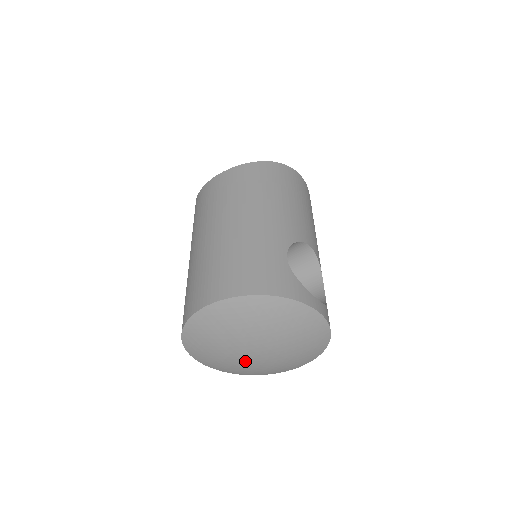
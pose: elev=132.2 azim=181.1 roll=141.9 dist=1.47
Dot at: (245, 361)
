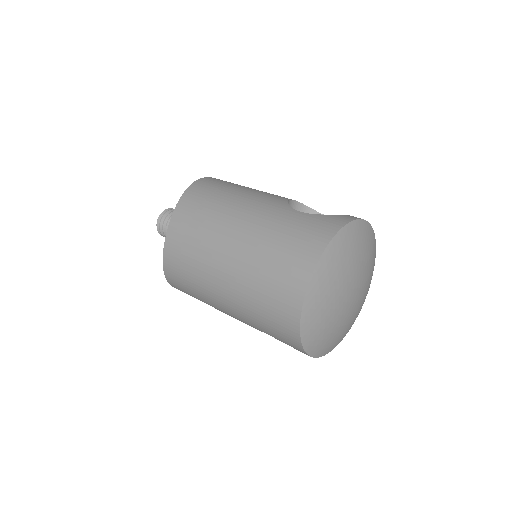
Dot at: (351, 312)
